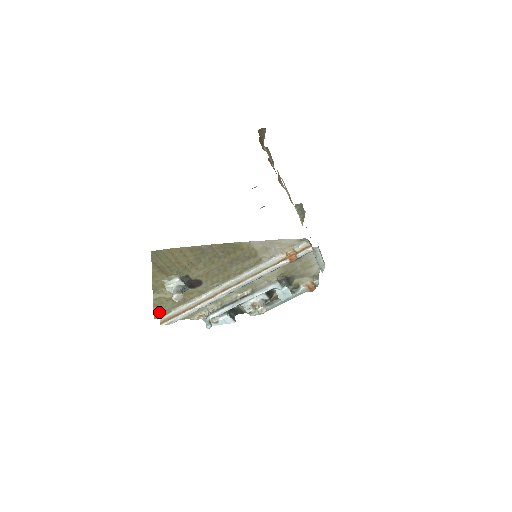
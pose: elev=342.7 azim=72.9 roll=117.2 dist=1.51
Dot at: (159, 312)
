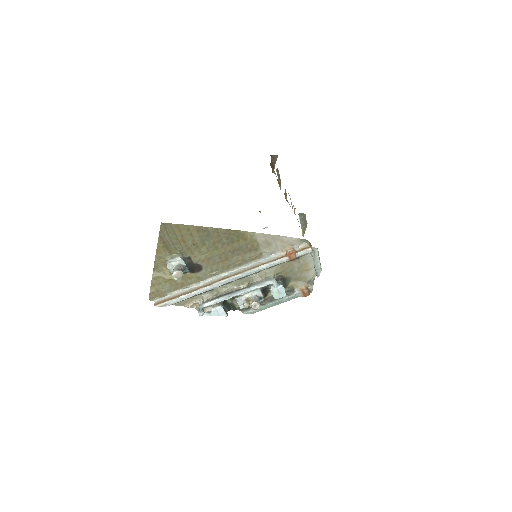
Dot at: (155, 293)
